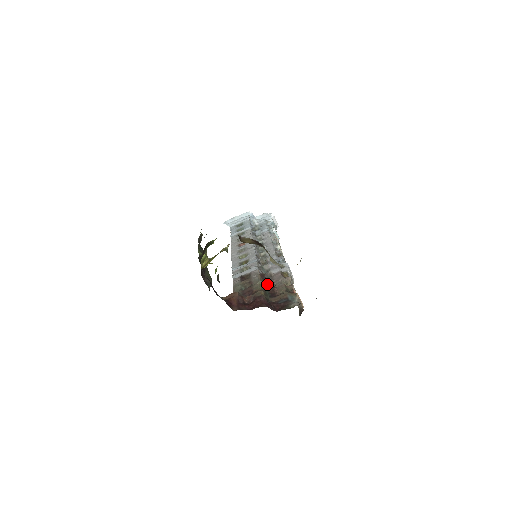
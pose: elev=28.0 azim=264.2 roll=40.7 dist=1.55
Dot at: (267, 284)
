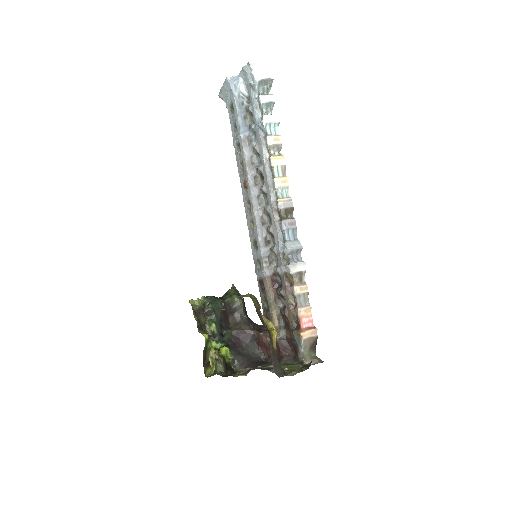
Dot at: (280, 297)
